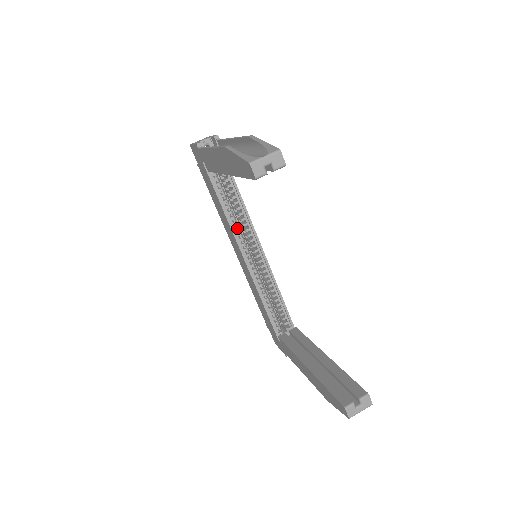
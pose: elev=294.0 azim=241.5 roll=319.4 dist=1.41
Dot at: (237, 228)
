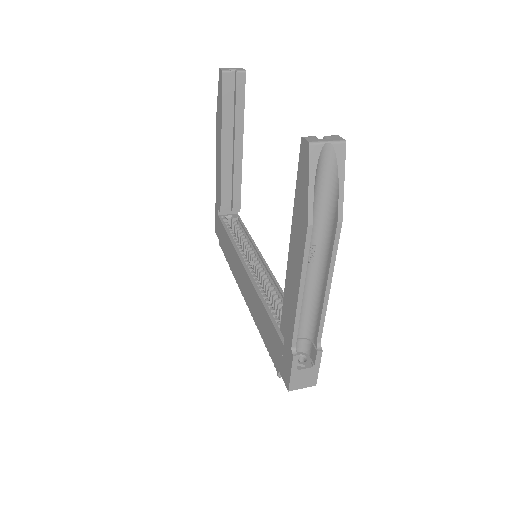
Dot at: (242, 251)
